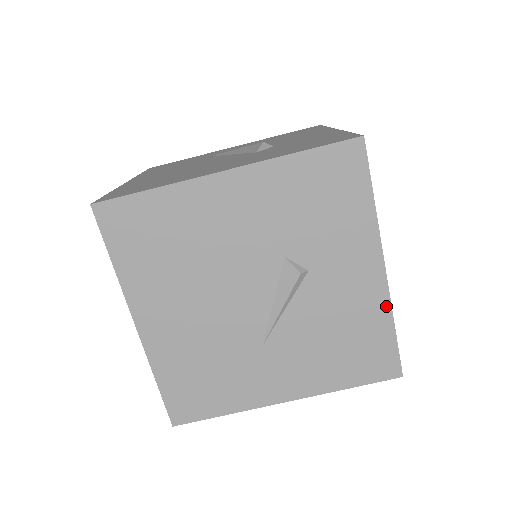
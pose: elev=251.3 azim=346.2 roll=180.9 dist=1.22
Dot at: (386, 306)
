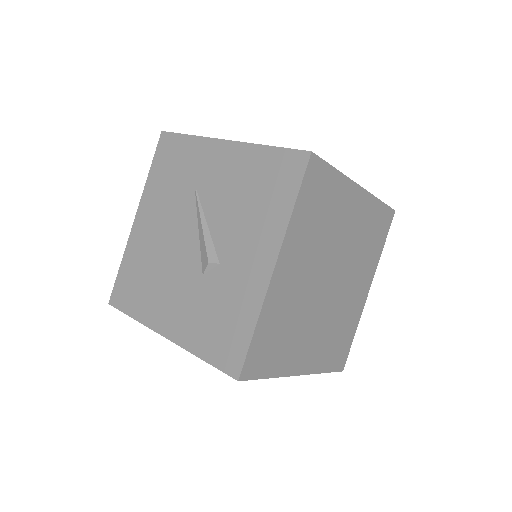
Dot at: occluded
